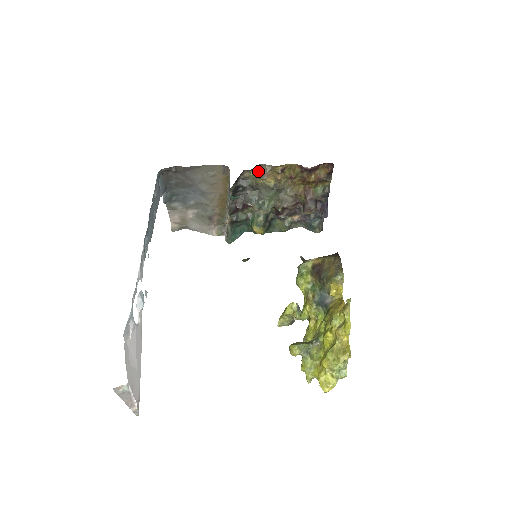
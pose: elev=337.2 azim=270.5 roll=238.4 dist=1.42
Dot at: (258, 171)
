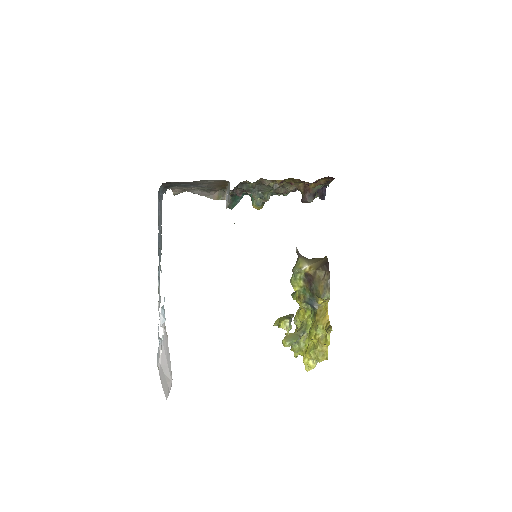
Dot at: (258, 181)
